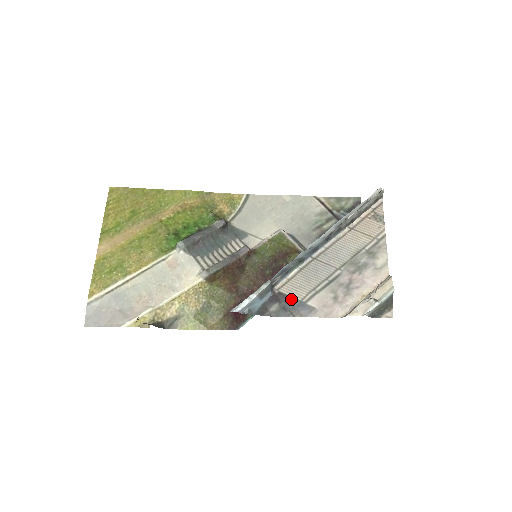
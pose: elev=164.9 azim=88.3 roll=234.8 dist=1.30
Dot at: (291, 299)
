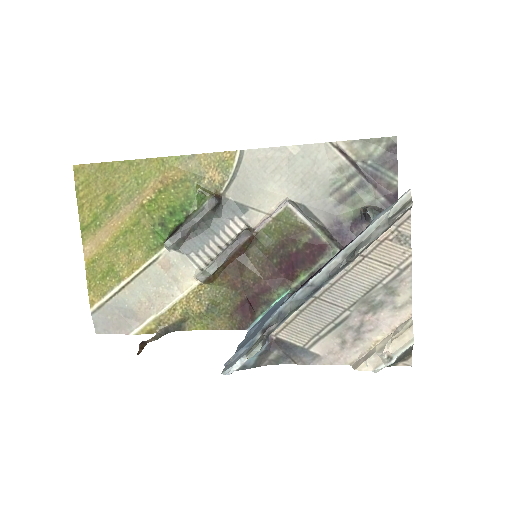
Dot at: (291, 346)
